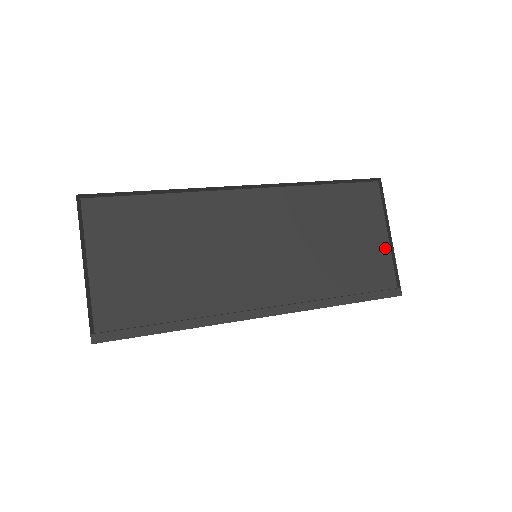
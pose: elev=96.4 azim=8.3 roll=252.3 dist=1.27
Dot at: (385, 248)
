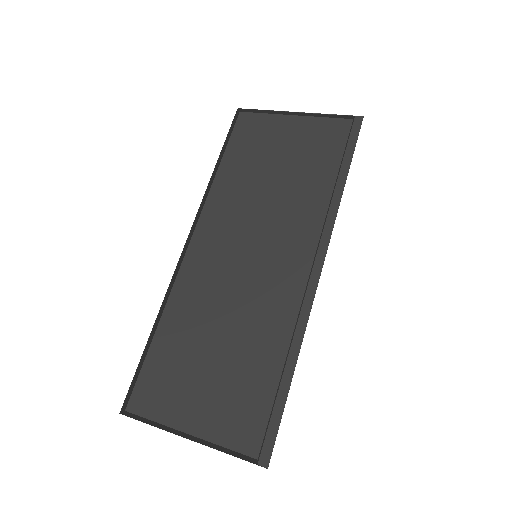
Dot at: (306, 122)
